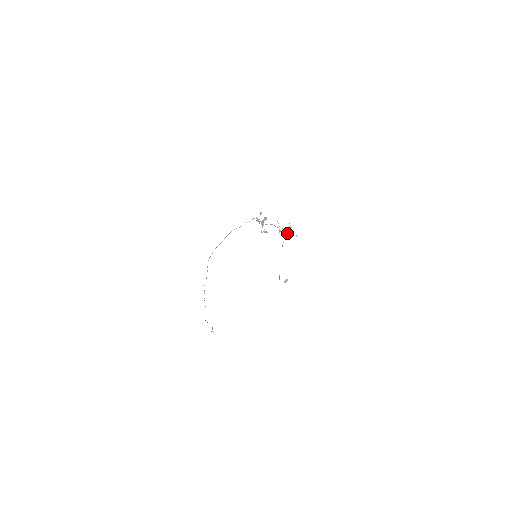
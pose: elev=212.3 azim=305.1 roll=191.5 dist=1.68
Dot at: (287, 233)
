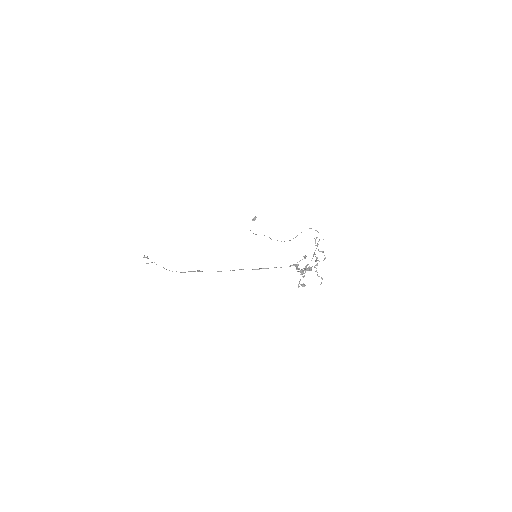
Dot at: (314, 252)
